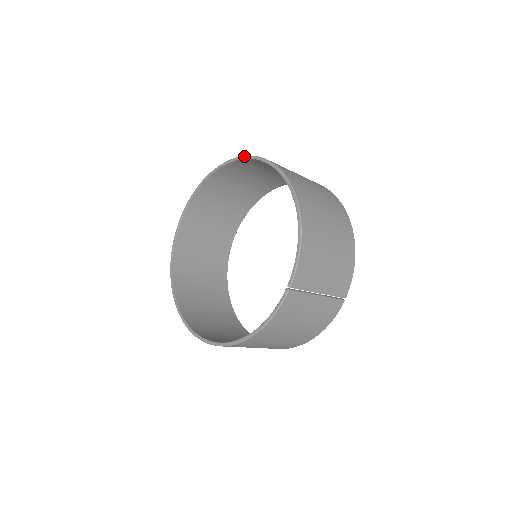
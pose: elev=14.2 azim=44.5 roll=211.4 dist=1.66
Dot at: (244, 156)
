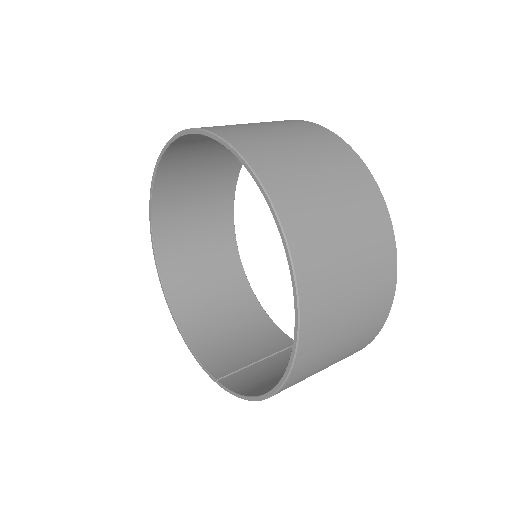
Dot at: (292, 271)
